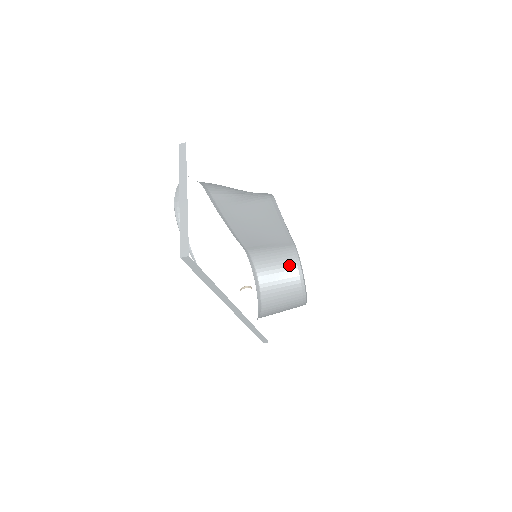
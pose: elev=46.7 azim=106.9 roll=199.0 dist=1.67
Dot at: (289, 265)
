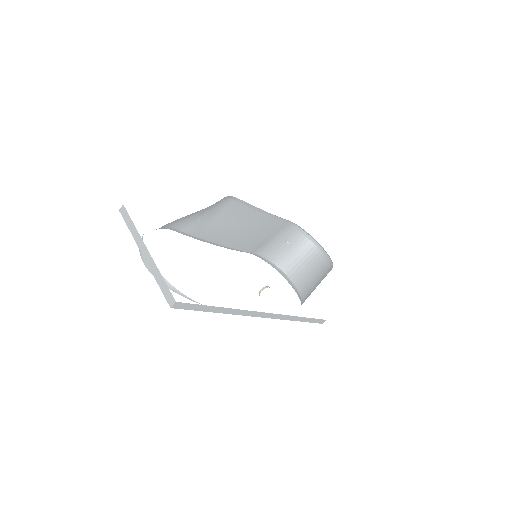
Dot at: (299, 241)
